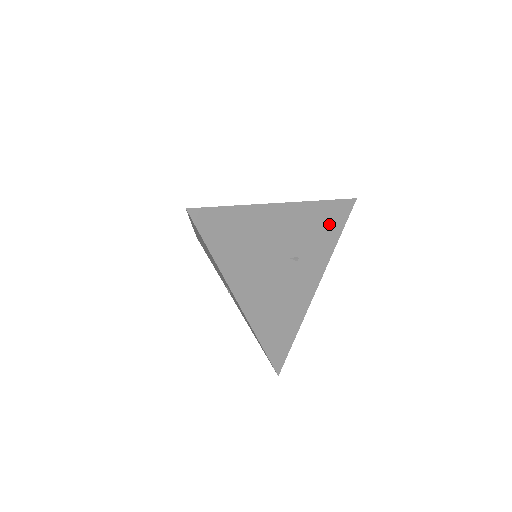
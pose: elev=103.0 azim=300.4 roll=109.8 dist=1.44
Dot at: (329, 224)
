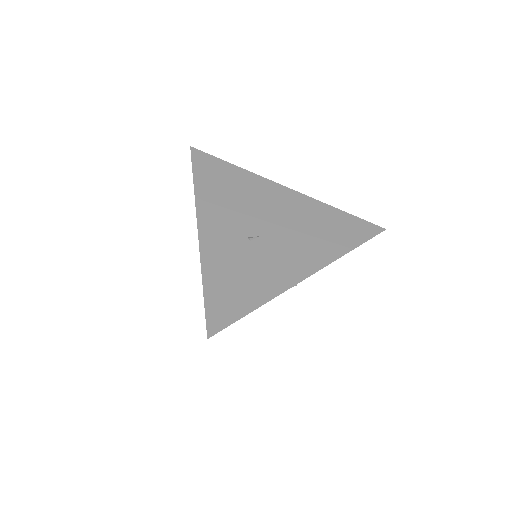
Dot at: occluded
